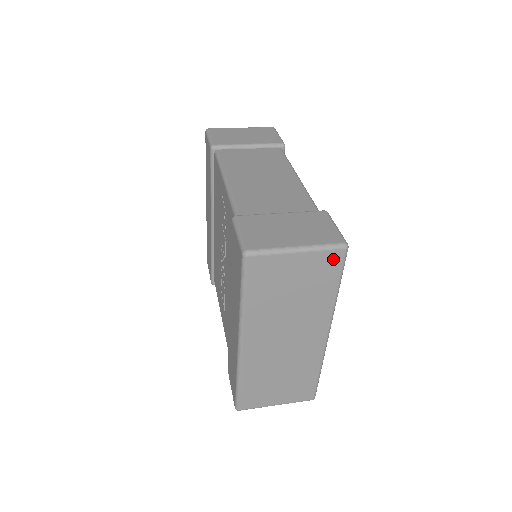
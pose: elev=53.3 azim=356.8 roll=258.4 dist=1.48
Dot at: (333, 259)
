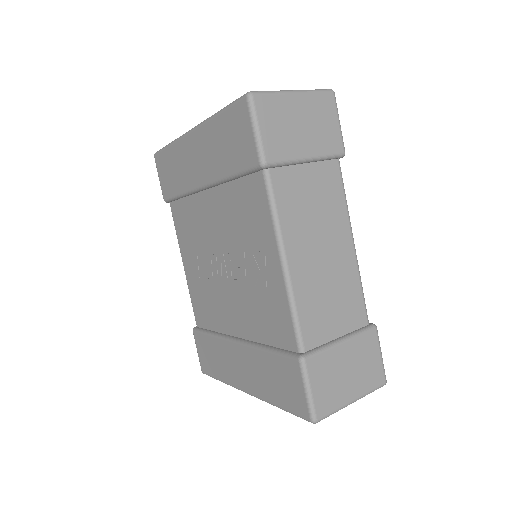
Dot at: occluded
